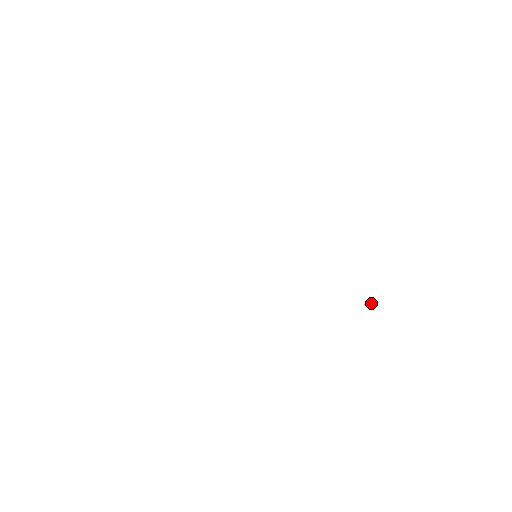
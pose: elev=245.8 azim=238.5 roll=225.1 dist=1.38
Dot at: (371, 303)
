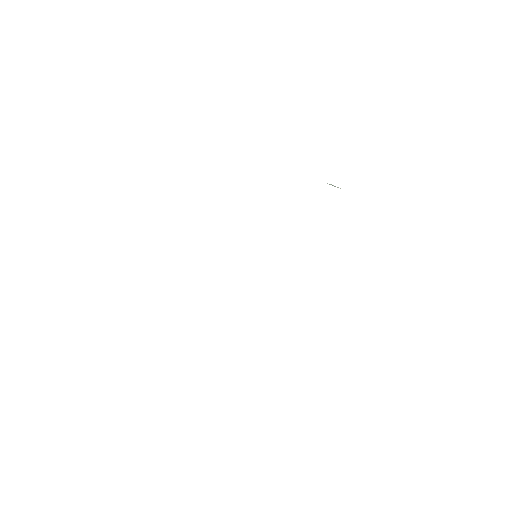
Dot at: occluded
